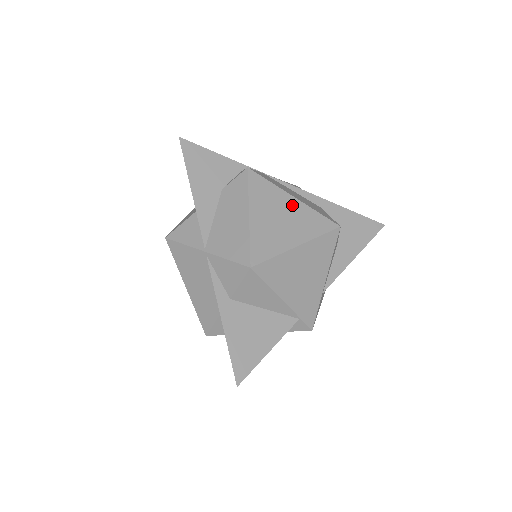
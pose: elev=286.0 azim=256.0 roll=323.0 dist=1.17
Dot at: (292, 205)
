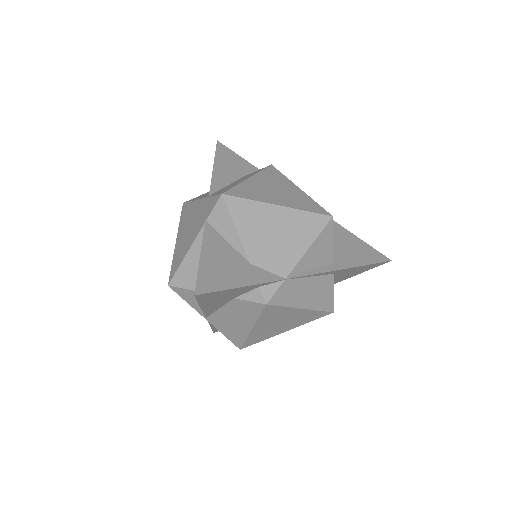
Dot at: (297, 314)
